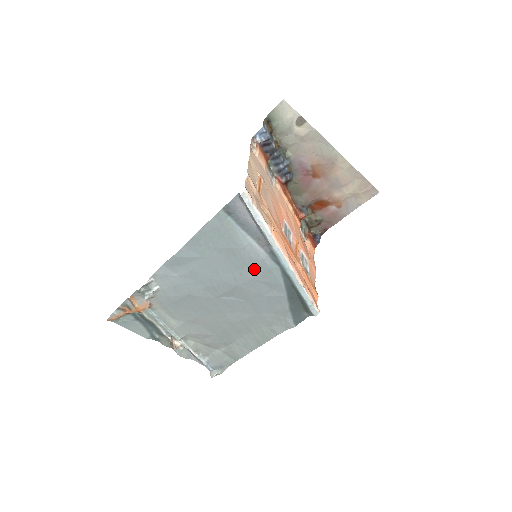
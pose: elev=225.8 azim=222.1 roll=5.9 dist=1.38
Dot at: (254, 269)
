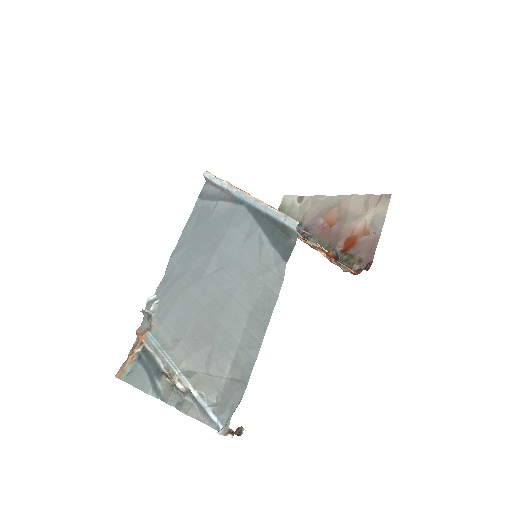
Dot at: (225, 223)
